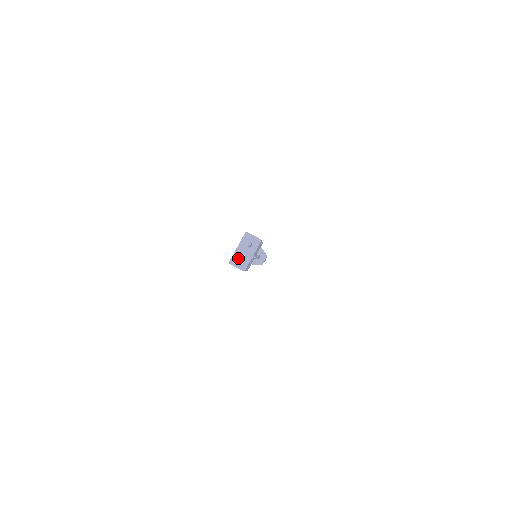
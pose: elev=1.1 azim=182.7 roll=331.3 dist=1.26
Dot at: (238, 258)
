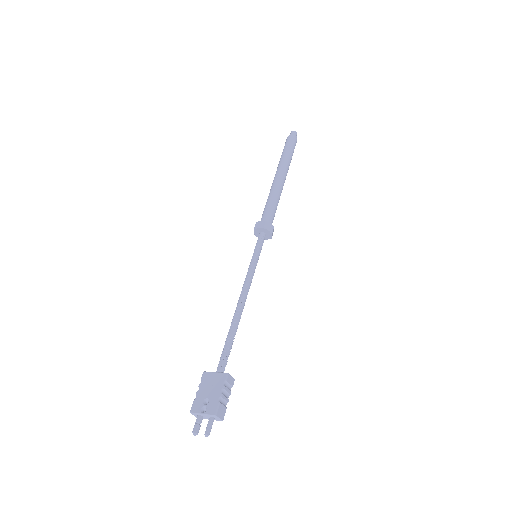
Dot at: occluded
